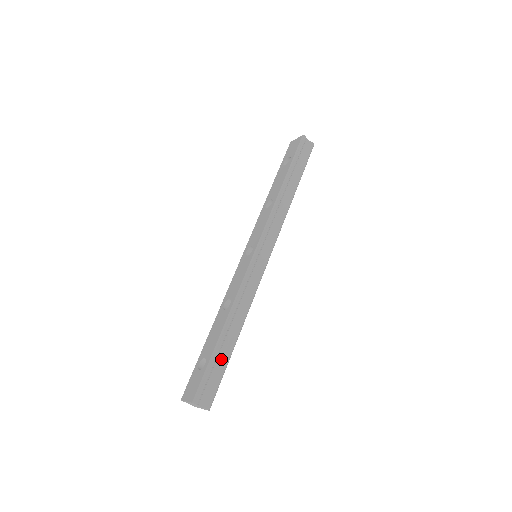
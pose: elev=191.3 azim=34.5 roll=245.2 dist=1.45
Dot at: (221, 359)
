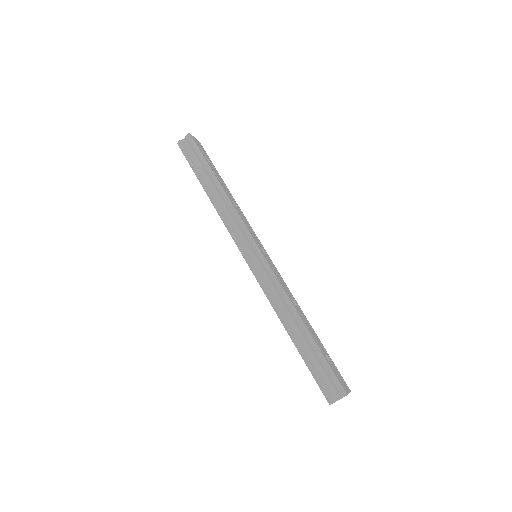
Dot at: (313, 354)
